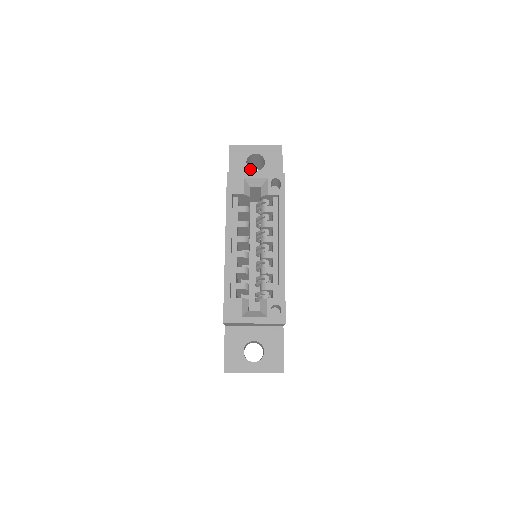
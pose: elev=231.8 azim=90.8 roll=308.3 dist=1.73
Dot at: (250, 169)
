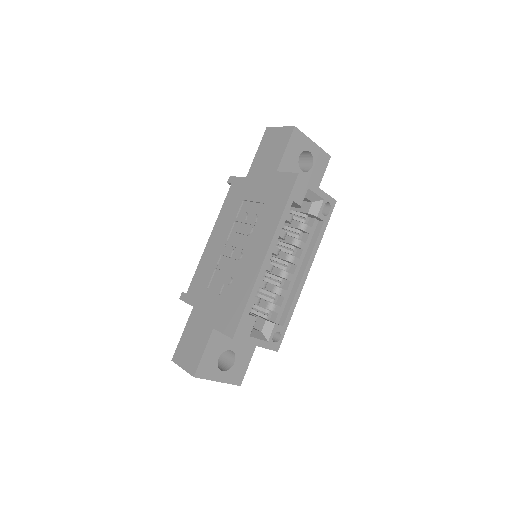
Dot at: occluded
